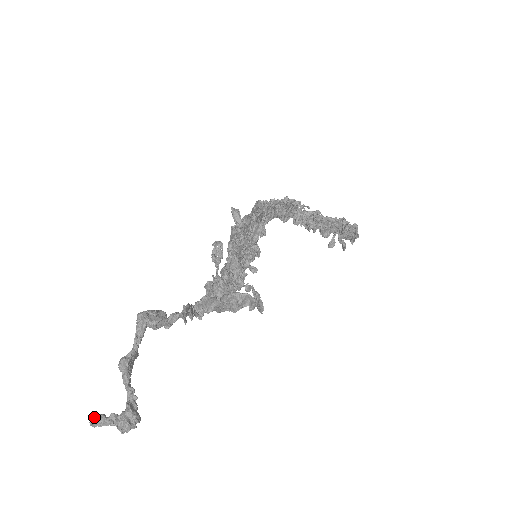
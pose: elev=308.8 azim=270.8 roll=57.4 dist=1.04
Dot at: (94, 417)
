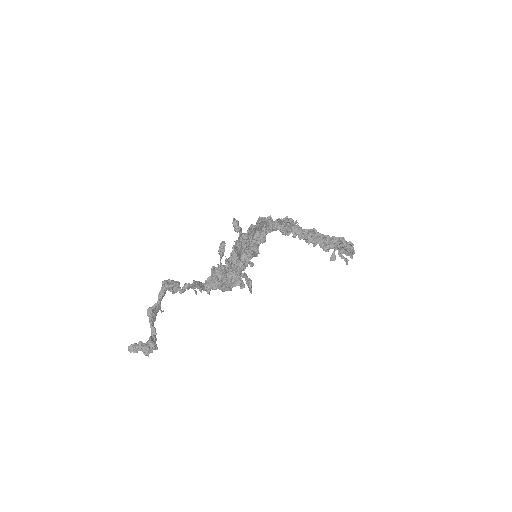
Dot at: (131, 345)
